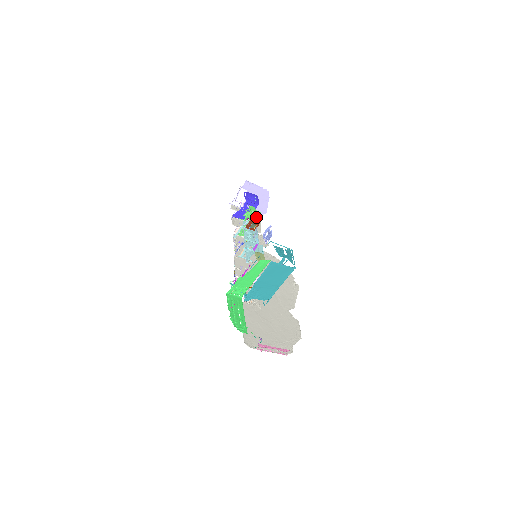
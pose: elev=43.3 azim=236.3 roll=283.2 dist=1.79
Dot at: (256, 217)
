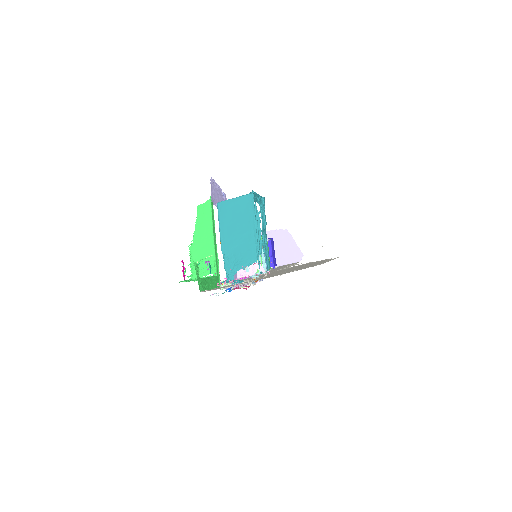
Dot at: occluded
